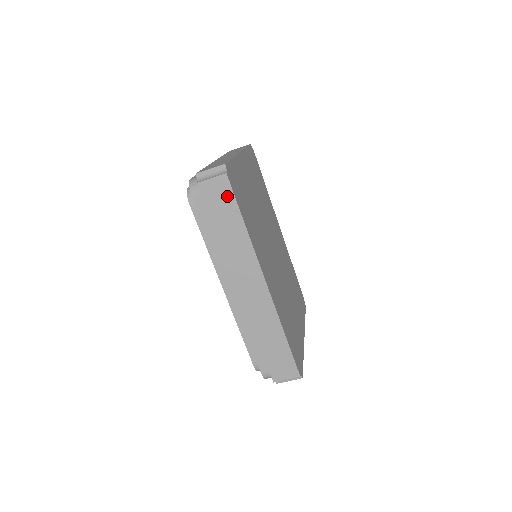
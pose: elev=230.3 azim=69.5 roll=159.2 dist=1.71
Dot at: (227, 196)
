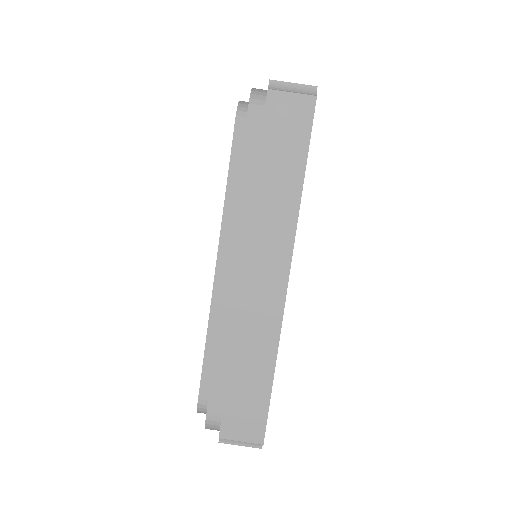
Dot at: (300, 128)
